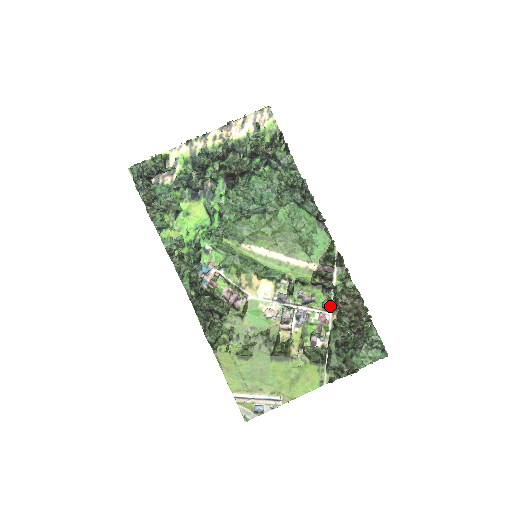
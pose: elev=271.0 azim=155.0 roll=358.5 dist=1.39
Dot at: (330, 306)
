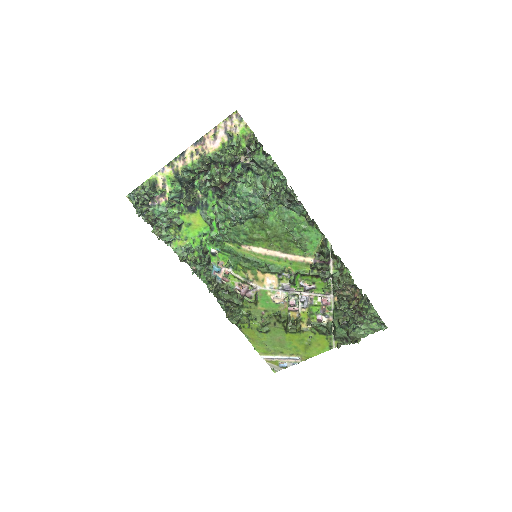
Dot at: (330, 291)
